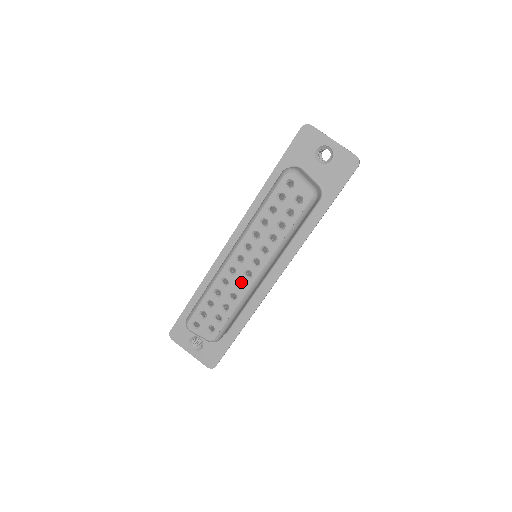
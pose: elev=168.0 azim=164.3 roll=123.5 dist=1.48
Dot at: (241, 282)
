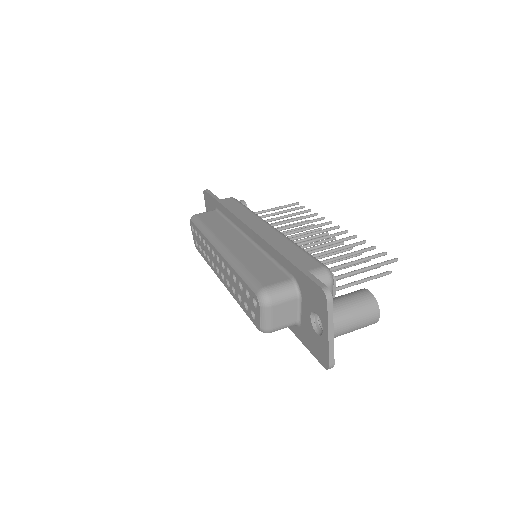
Dot at: occluded
